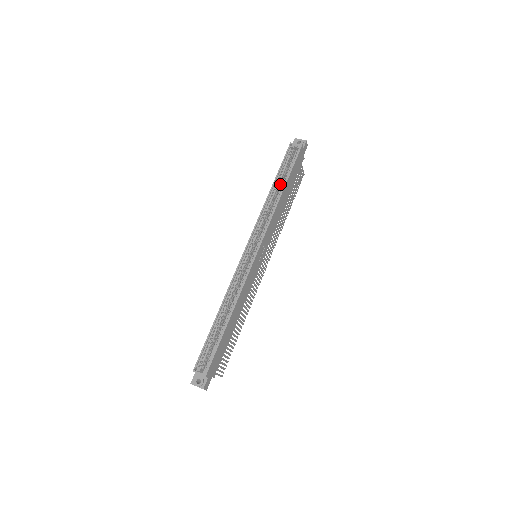
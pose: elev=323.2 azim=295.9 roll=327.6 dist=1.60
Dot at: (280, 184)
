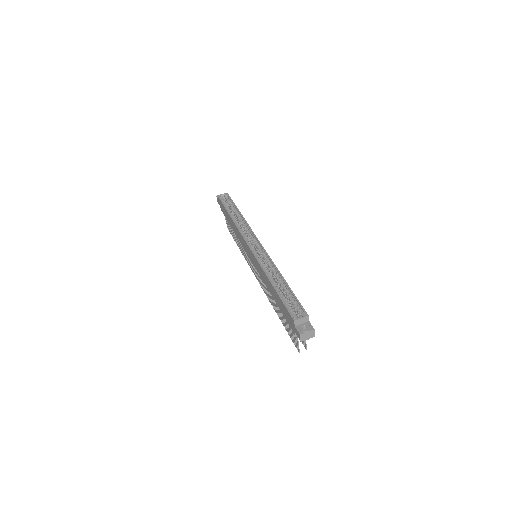
Dot at: occluded
